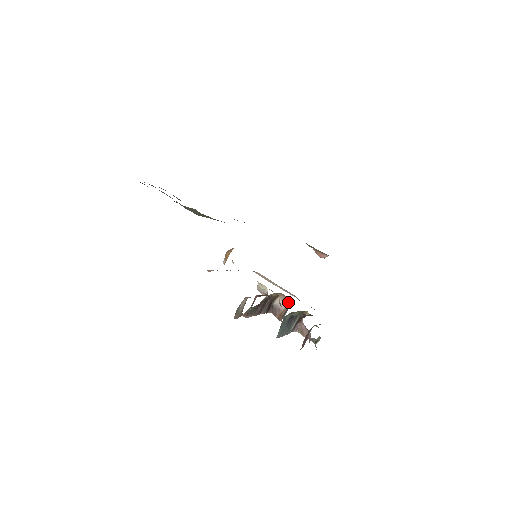
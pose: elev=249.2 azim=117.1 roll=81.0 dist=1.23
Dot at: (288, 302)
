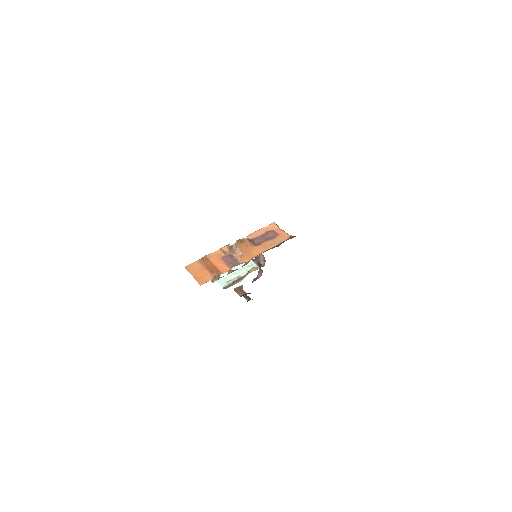
Dot at: (264, 263)
